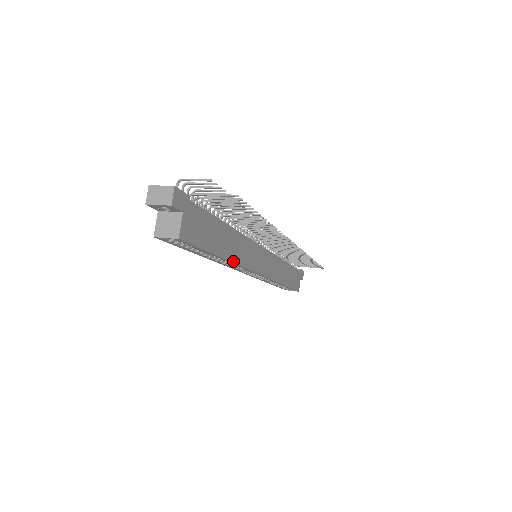
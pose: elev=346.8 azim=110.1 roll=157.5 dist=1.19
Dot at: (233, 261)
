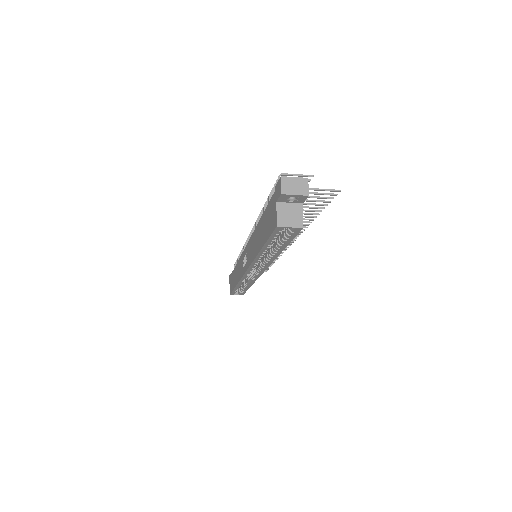
Dot at: (276, 256)
